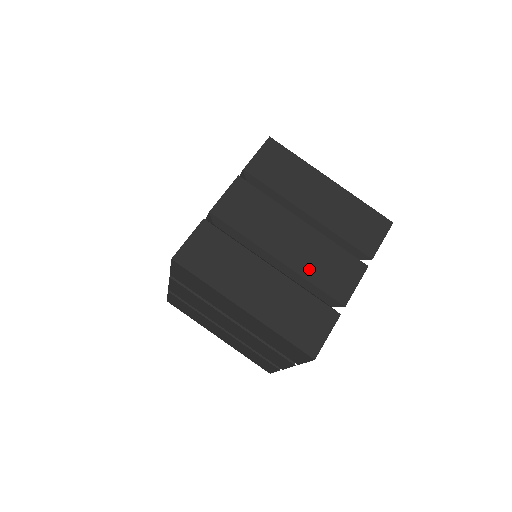
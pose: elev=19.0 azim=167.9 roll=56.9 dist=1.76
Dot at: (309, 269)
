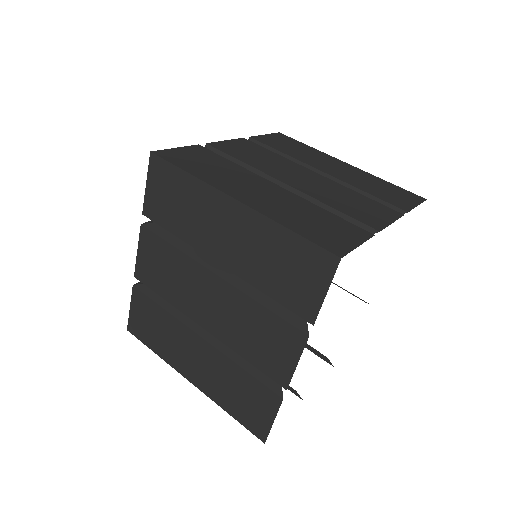
Dot at: (237, 340)
